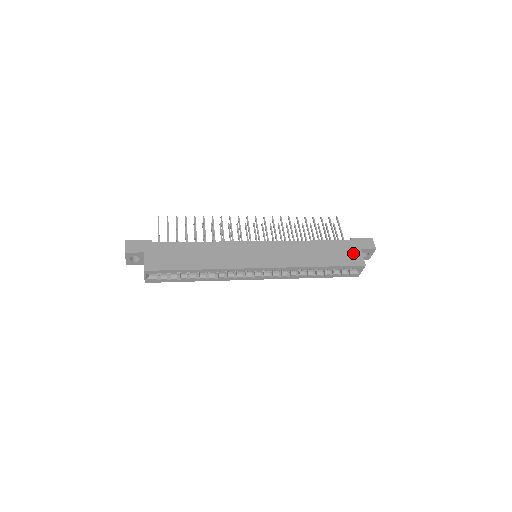
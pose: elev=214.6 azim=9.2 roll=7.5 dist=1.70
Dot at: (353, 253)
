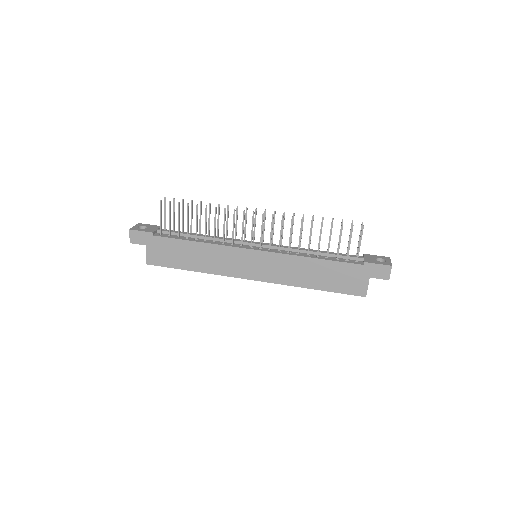
Dot at: (358, 281)
